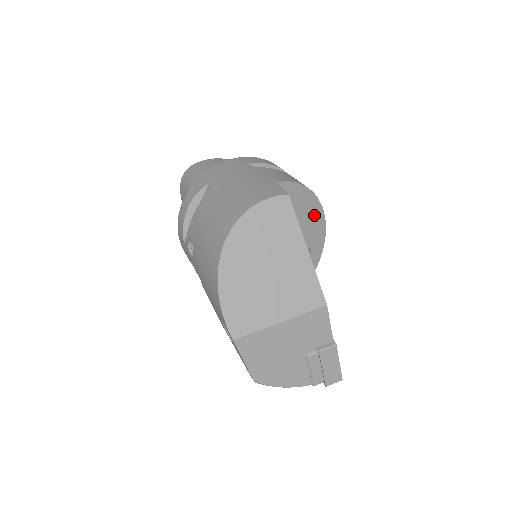
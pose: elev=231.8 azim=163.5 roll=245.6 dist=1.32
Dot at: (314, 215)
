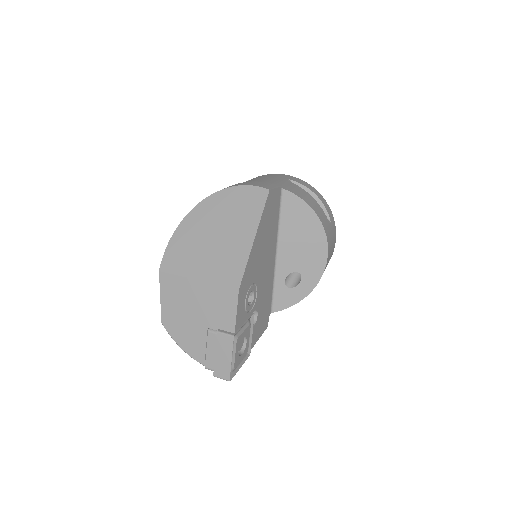
Dot at: (315, 244)
